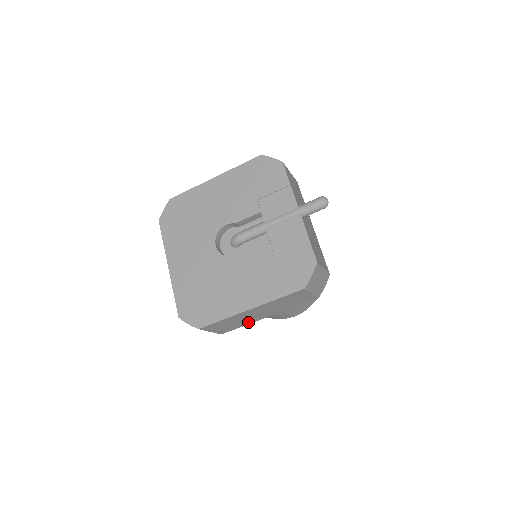
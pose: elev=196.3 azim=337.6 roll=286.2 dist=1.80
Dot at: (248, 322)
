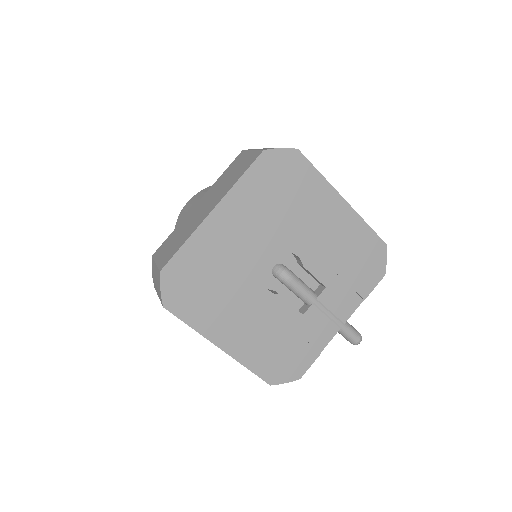
Dot at: occluded
